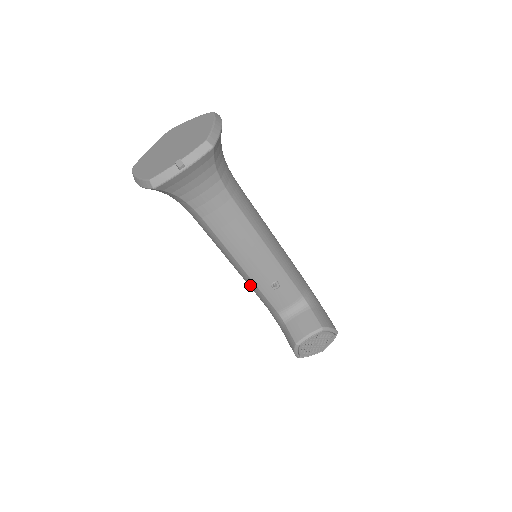
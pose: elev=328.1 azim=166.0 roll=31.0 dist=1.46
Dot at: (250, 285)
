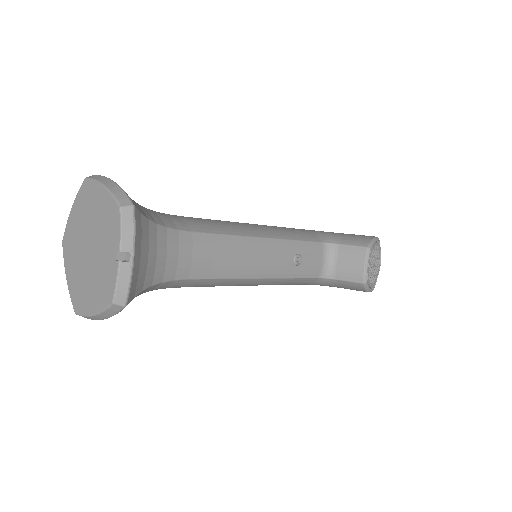
Dot at: (277, 284)
